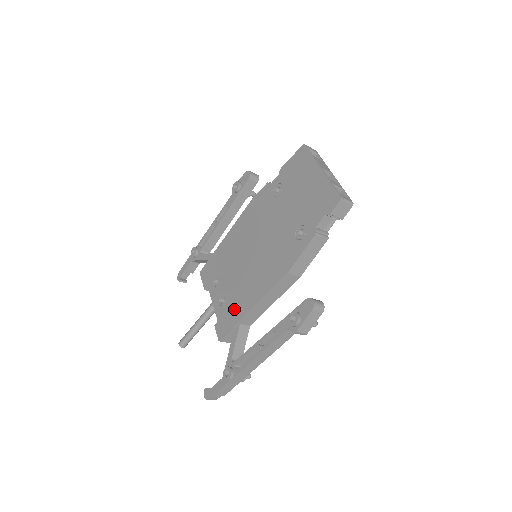
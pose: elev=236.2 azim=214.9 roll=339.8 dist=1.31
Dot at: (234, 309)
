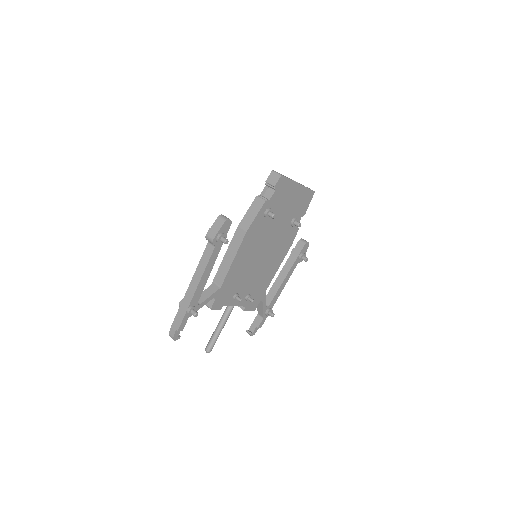
Dot at: occluded
